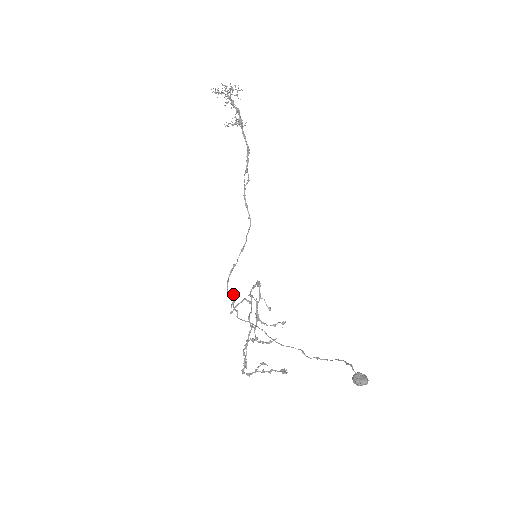
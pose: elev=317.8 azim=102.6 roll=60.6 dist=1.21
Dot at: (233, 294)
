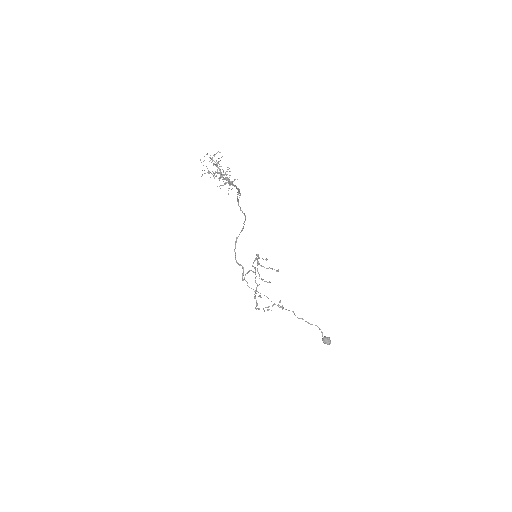
Dot at: occluded
